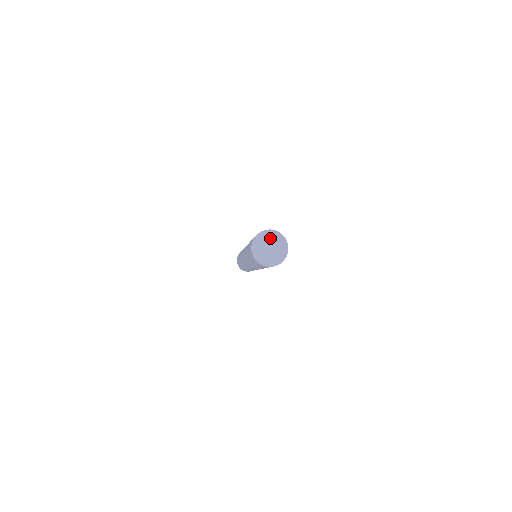
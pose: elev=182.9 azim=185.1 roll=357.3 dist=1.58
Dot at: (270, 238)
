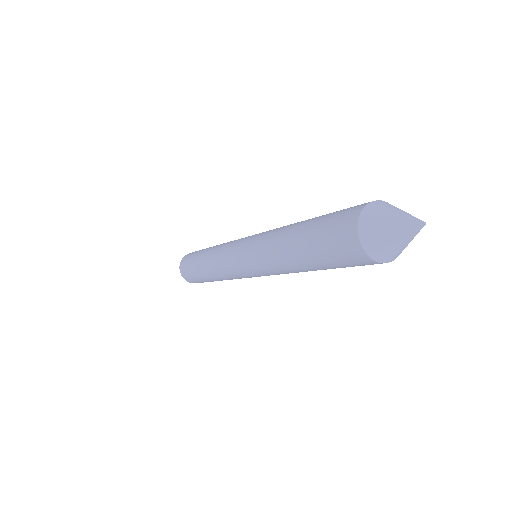
Dot at: (403, 212)
